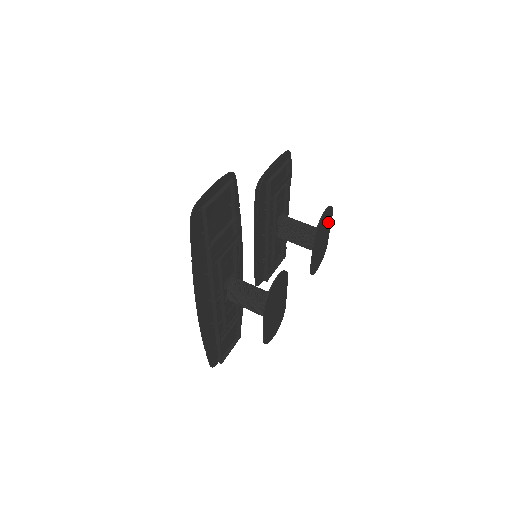
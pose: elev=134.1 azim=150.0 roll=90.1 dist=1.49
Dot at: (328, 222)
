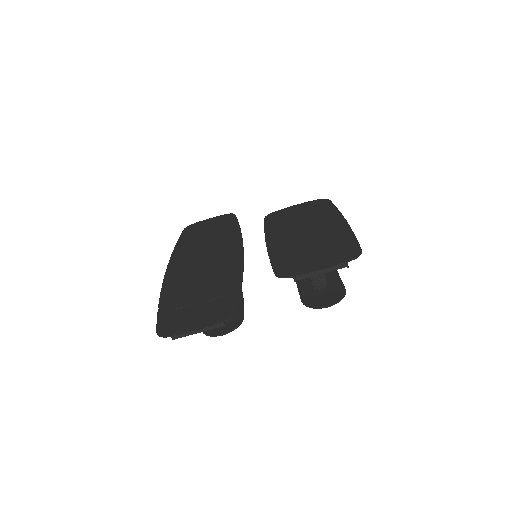
Dot at: (335, 289)
